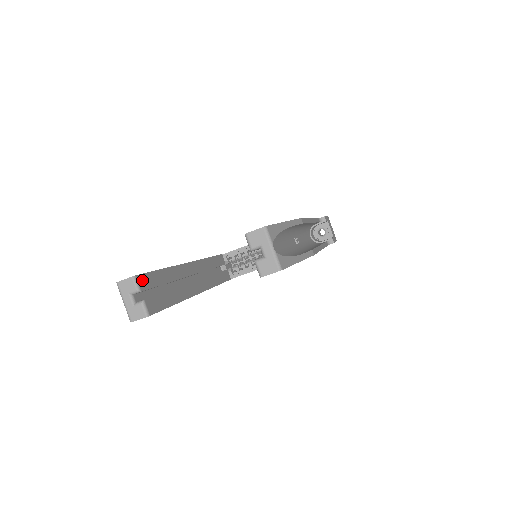
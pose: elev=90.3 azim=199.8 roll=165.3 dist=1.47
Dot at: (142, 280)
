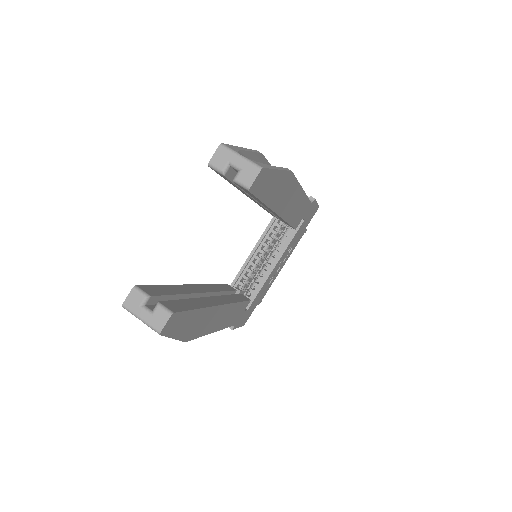
Dot at: (146, 289)
